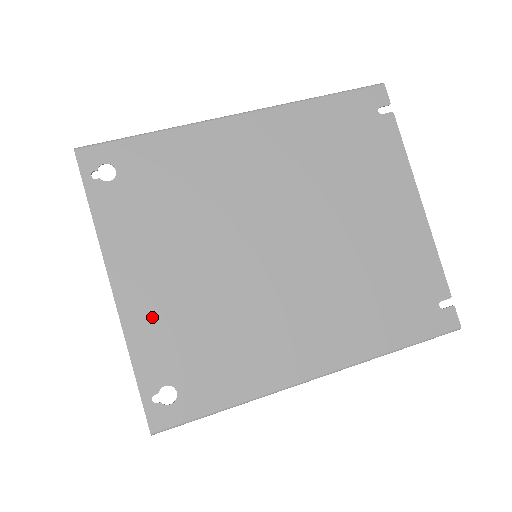
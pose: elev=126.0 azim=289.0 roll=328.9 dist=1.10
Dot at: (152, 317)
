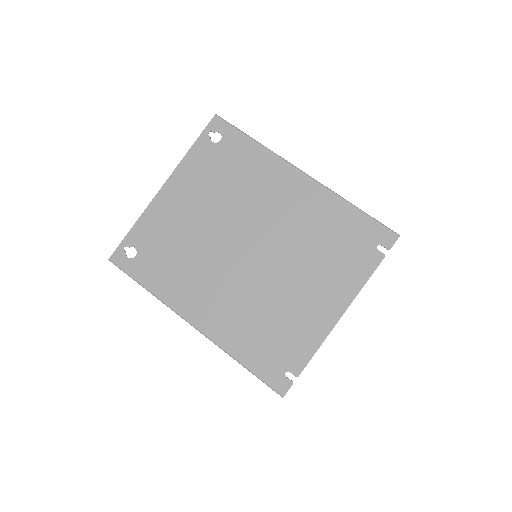
Dot at: (162, 215)
